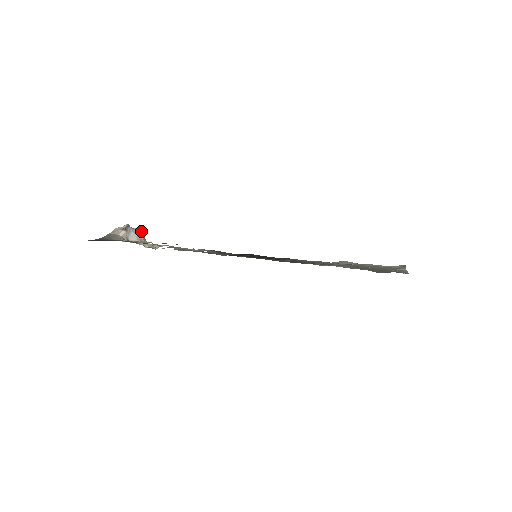
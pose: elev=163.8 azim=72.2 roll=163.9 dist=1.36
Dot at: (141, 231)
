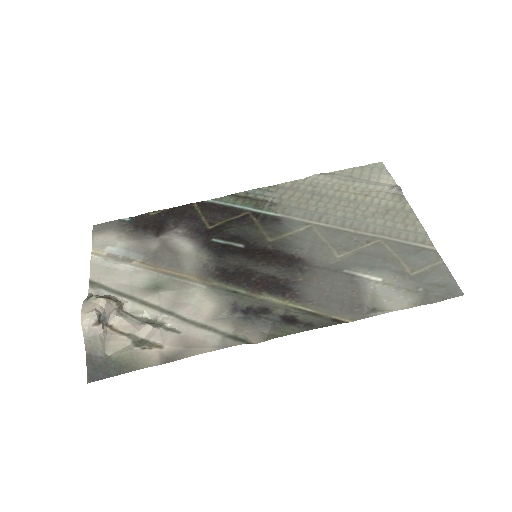
Dot at: (108, 299)
